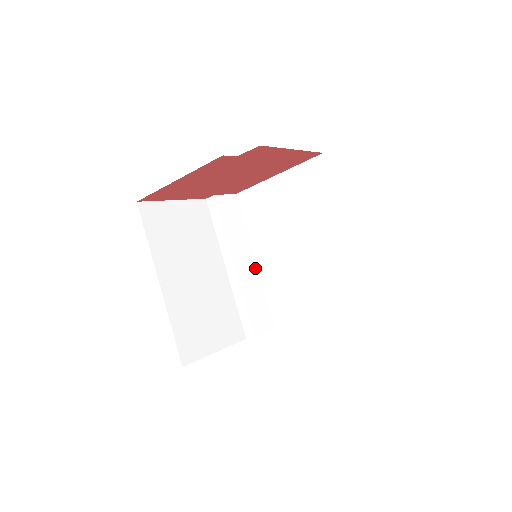
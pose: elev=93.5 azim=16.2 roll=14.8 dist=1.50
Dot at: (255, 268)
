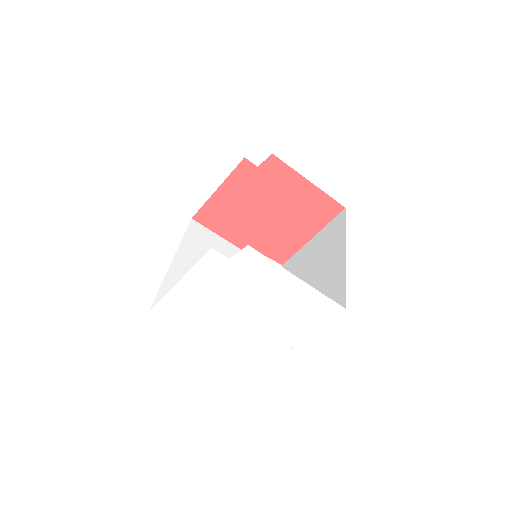
Dot at: occluded
